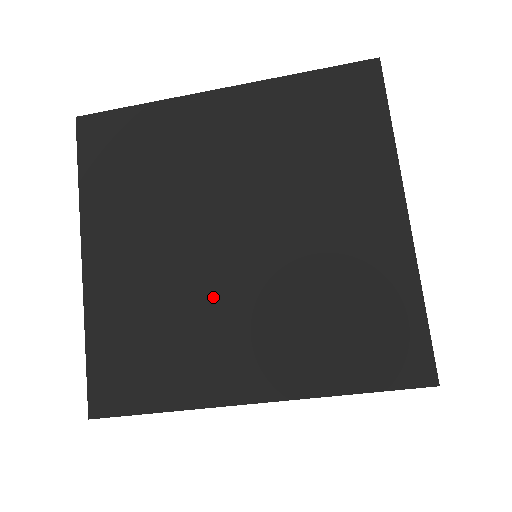
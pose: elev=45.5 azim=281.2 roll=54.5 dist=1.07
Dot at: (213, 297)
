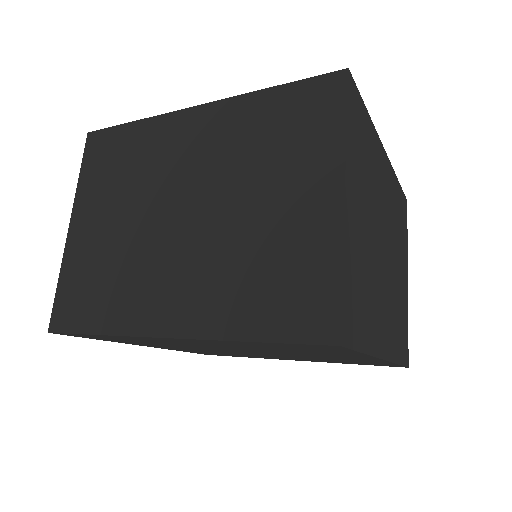
Dot at: occluded
